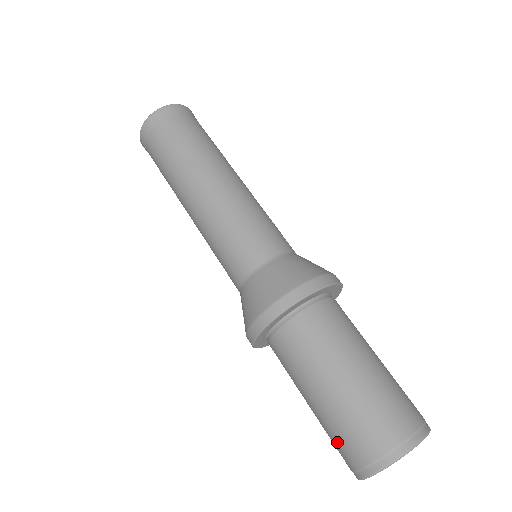
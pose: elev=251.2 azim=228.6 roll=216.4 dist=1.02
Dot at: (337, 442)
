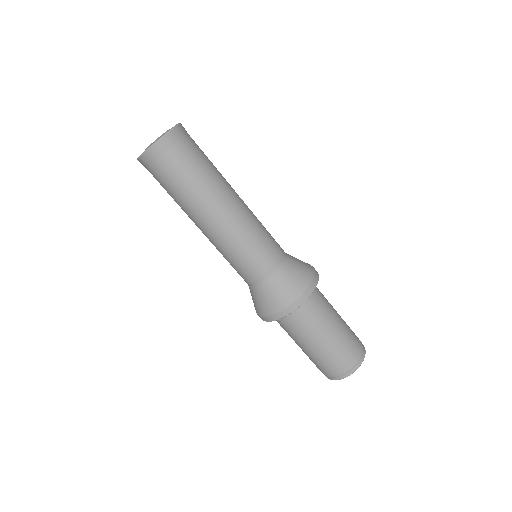
Dot at: occluded
